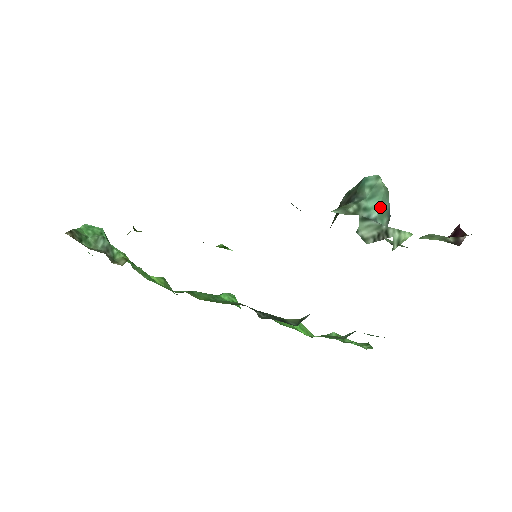
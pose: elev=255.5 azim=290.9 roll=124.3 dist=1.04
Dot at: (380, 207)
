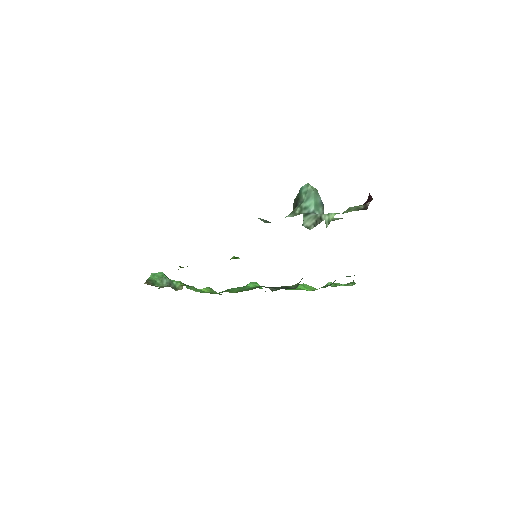
Dot at: (314, 203)
